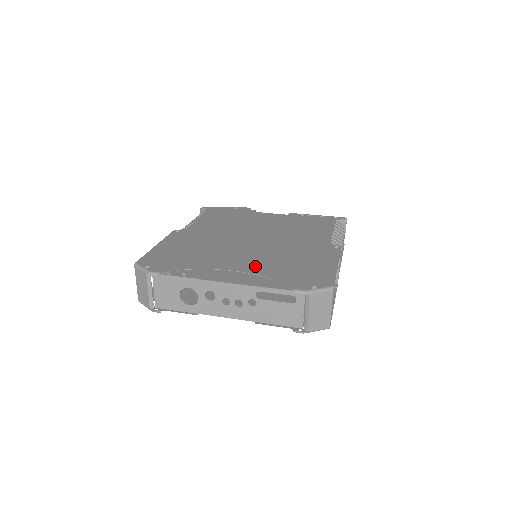
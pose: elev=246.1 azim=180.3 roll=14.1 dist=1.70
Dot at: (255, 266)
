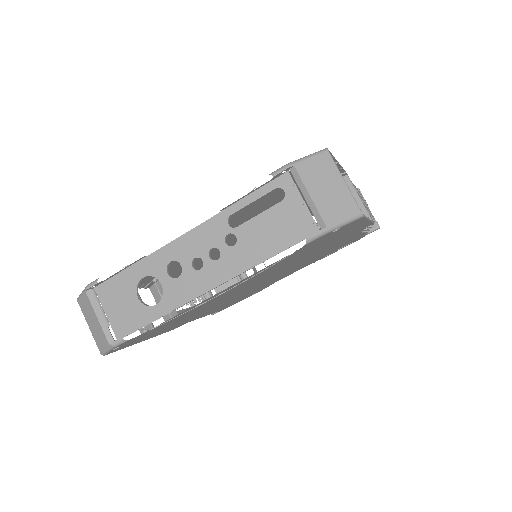
Dot at: occluded
